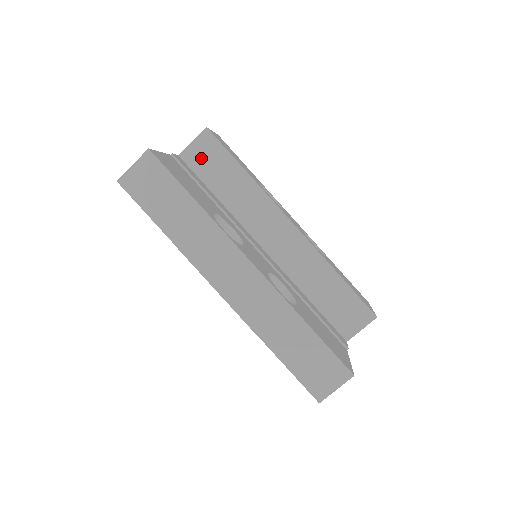
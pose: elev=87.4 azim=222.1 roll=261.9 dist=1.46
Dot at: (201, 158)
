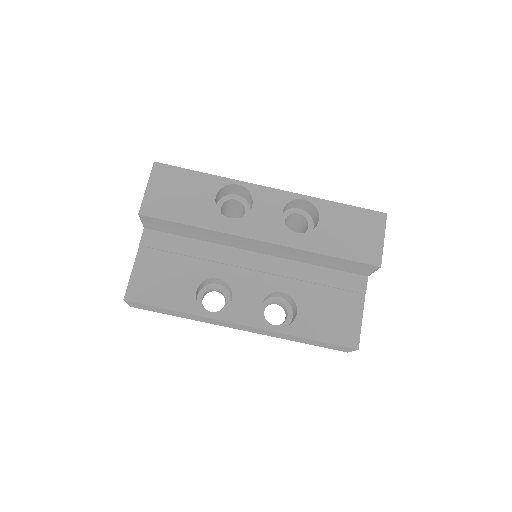
Dot at: (158, 227)
